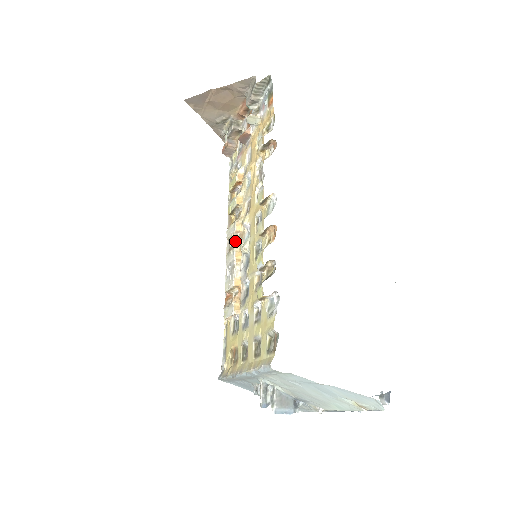
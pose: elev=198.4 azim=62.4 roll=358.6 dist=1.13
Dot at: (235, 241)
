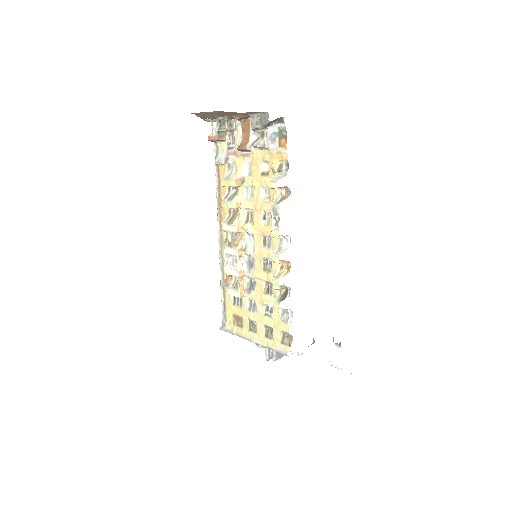
Dot at: (235, 239)
